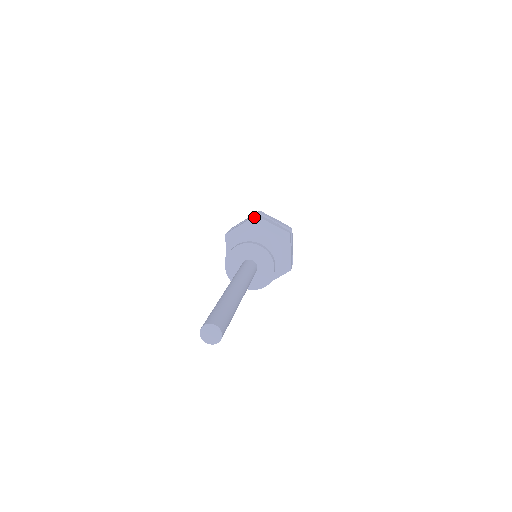
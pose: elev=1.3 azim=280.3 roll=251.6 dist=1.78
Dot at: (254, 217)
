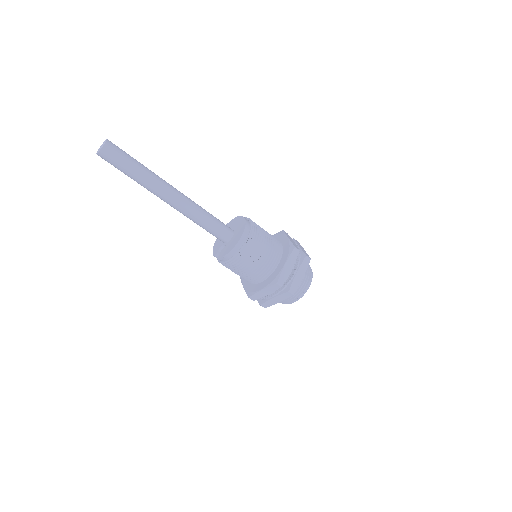
Dot at: (281, 231)
